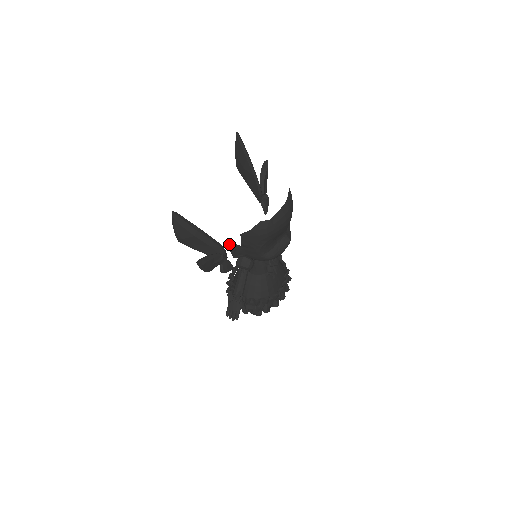
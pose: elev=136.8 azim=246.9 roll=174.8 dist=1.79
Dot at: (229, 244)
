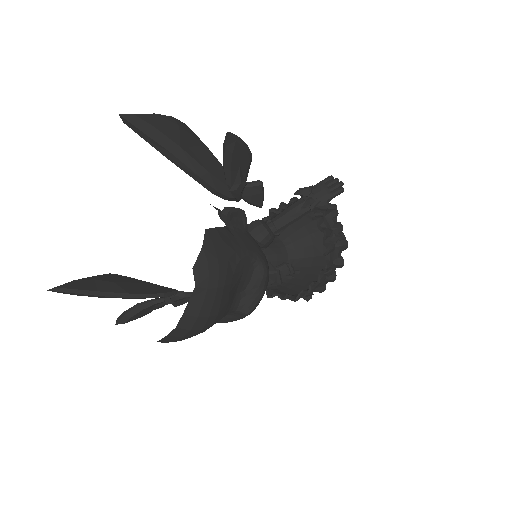
Dot at: occluded
